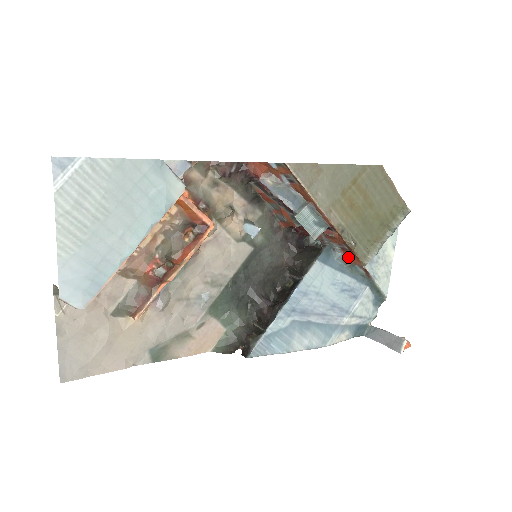
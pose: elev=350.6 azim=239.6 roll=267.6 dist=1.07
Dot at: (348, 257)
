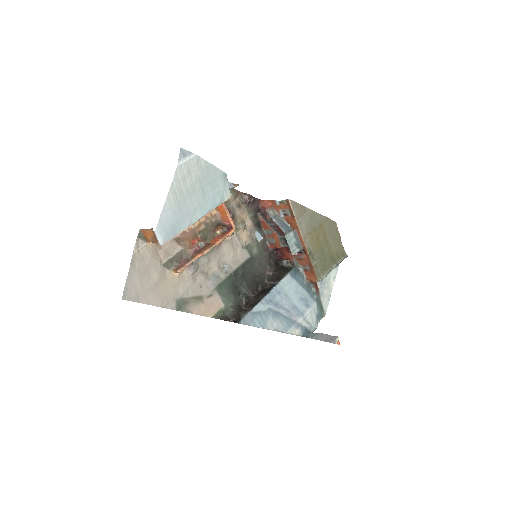
Dot at: (308, 276)
